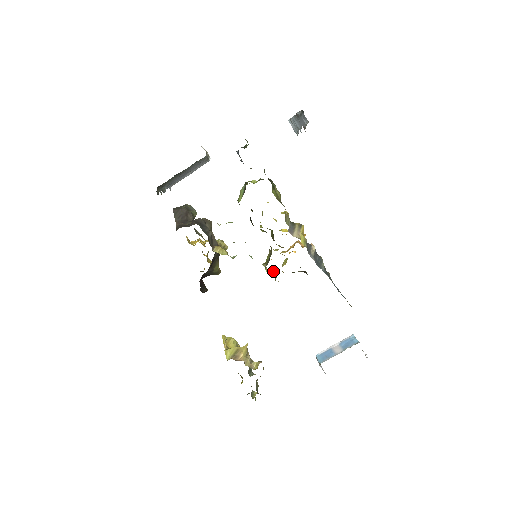
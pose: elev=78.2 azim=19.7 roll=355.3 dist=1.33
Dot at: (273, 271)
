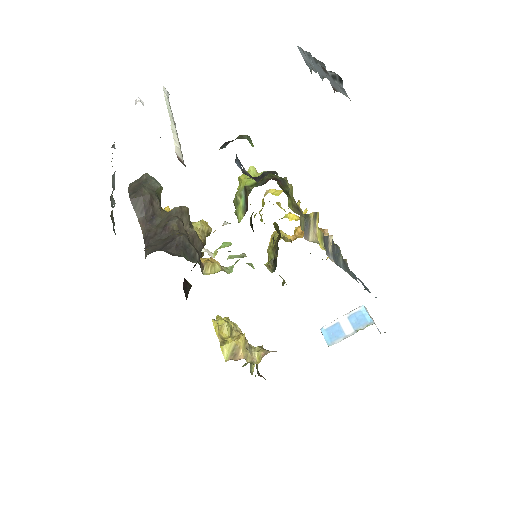
Dot at: (280, 276)
